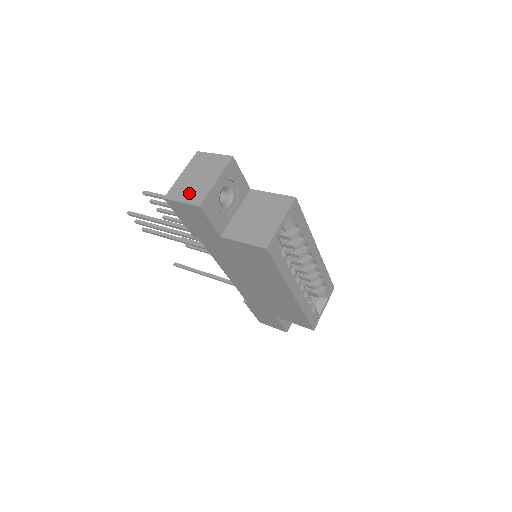
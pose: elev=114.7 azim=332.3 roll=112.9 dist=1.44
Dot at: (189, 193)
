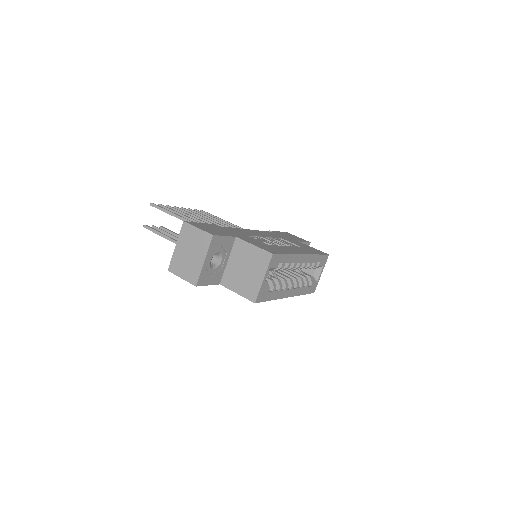
Dot at: (186, 270)
